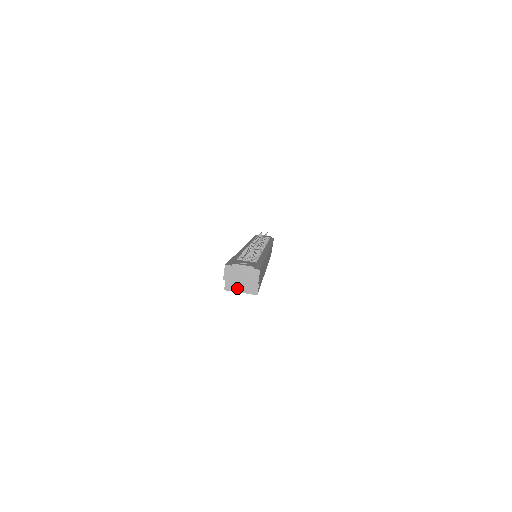
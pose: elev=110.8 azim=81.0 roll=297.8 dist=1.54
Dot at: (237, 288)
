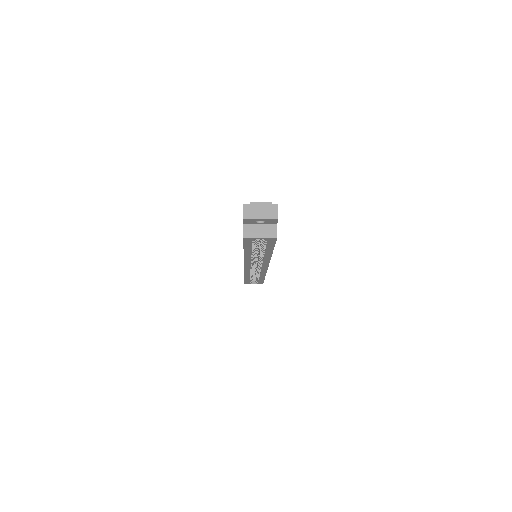
Dot at: (256, 234)
